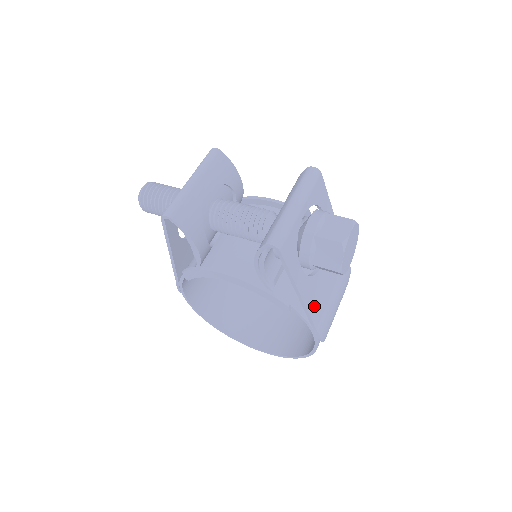
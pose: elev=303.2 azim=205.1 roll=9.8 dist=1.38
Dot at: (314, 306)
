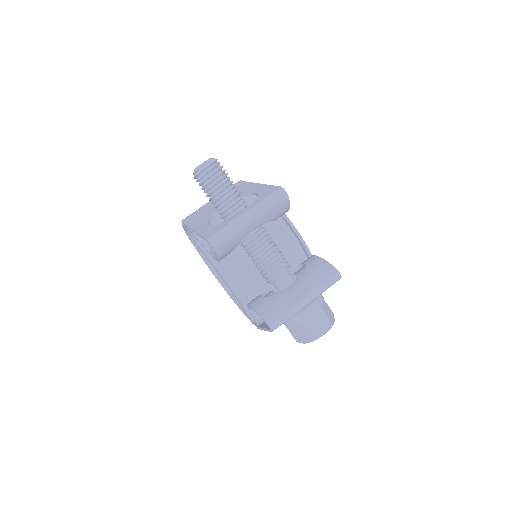
Dot at: occluded
